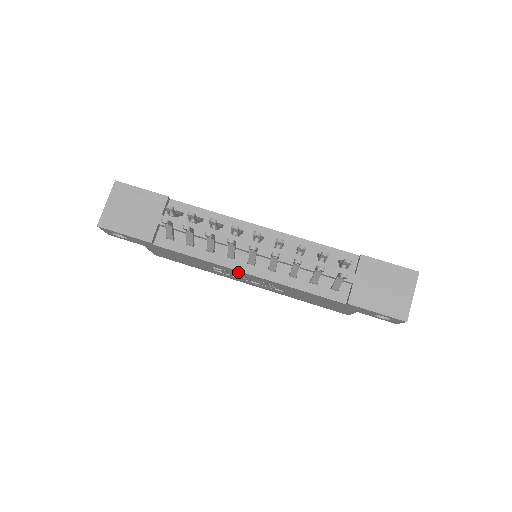
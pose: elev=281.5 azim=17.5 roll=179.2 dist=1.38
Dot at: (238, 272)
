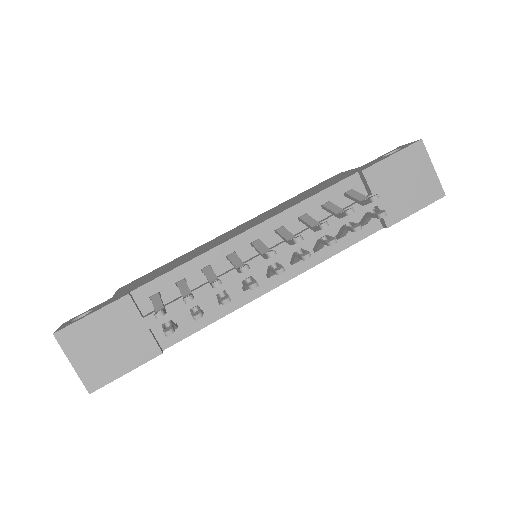
Dot at: occluded
